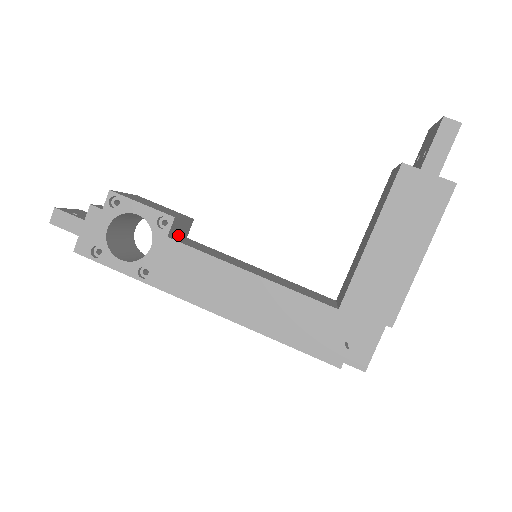
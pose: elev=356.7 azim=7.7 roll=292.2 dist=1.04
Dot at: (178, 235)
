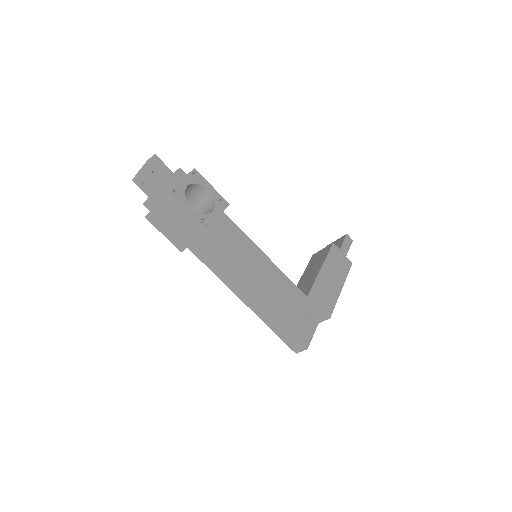
Dot at: occluded
